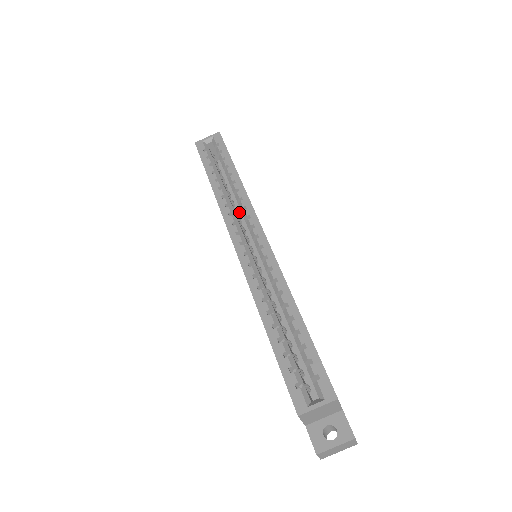
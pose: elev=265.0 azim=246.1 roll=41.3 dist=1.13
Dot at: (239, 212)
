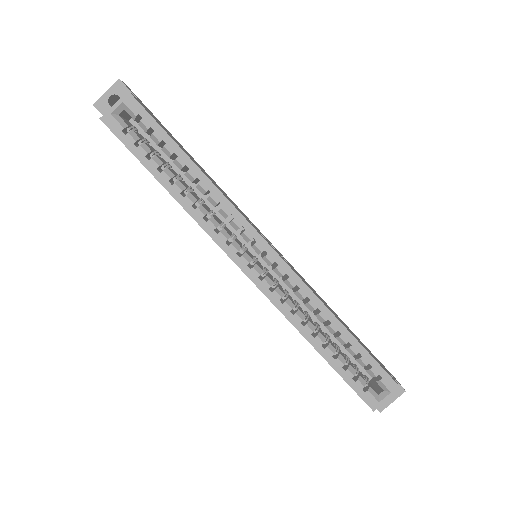
Dot at: (204, 198)
